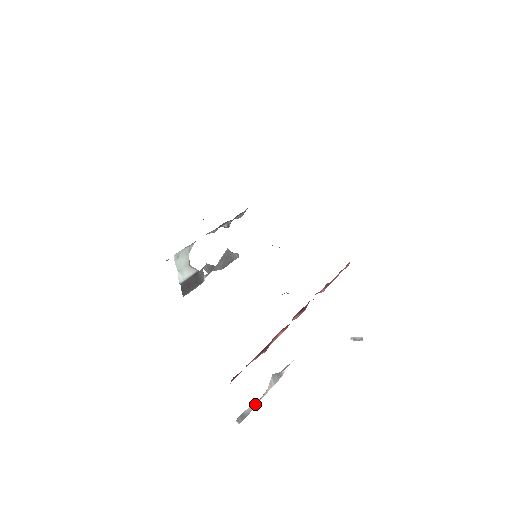
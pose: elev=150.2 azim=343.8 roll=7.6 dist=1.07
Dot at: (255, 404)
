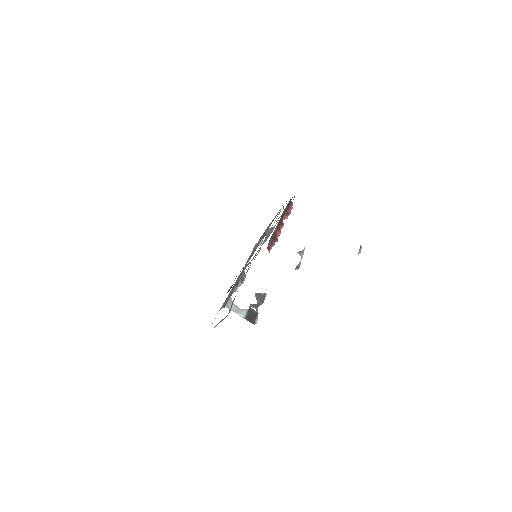
Dot at: (300, 263)
